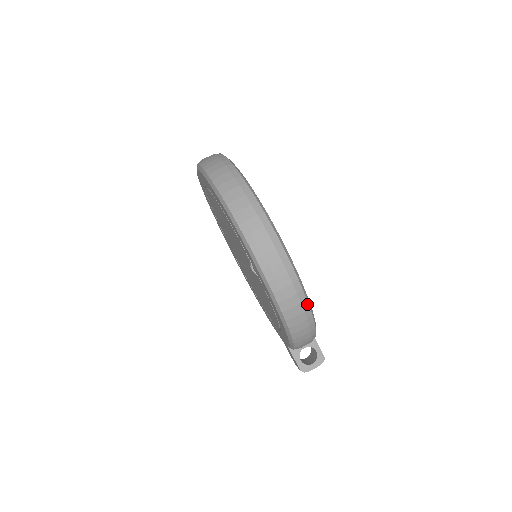
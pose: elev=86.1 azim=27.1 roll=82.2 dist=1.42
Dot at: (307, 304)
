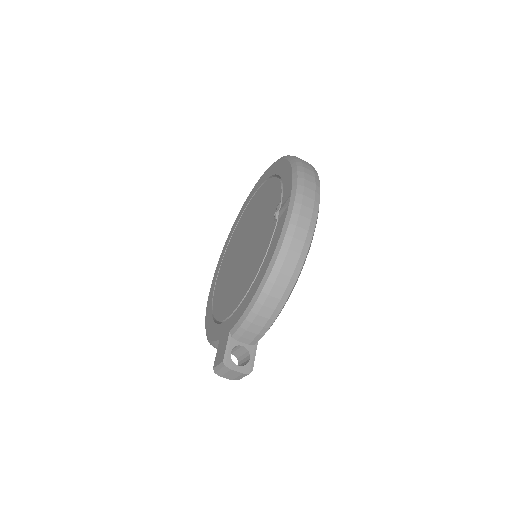
Dot at: (303, 263)
